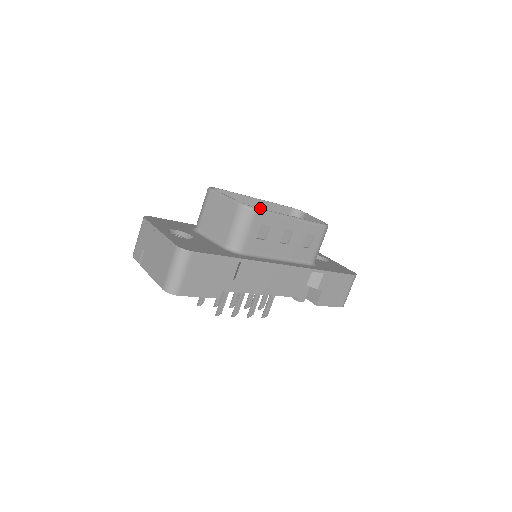
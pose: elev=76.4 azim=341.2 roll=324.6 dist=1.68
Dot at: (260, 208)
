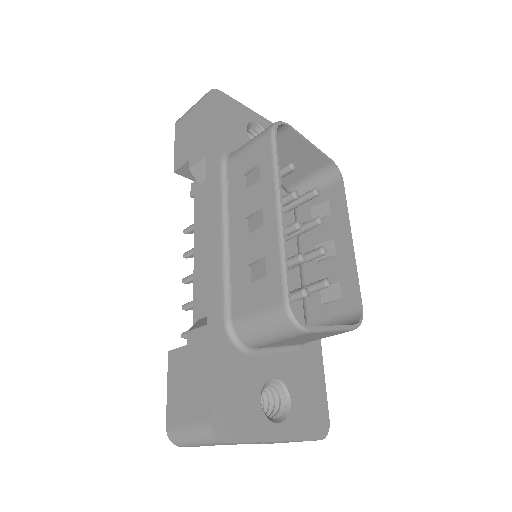
Dot at: (270, 202)
